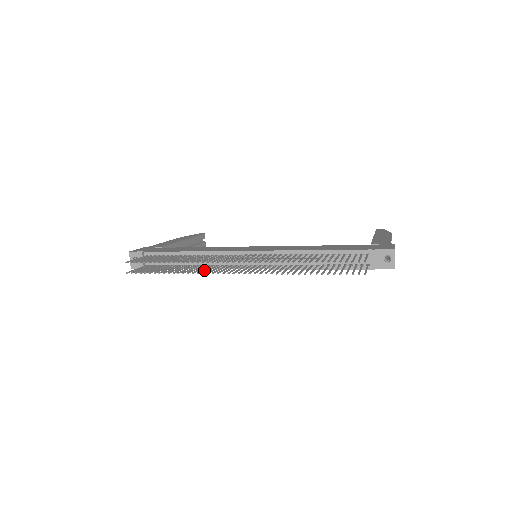
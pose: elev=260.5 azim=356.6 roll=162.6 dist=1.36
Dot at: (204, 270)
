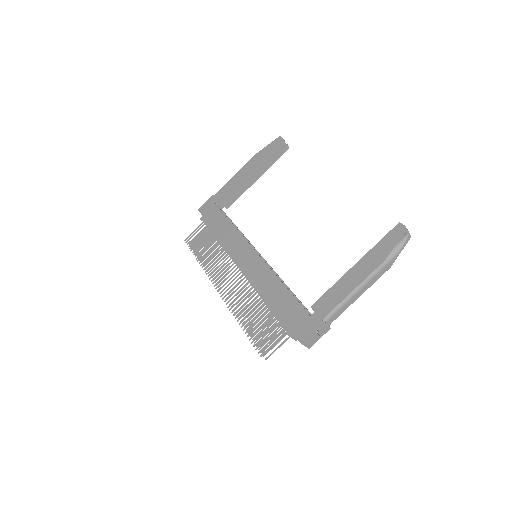
Dot at: occluded
